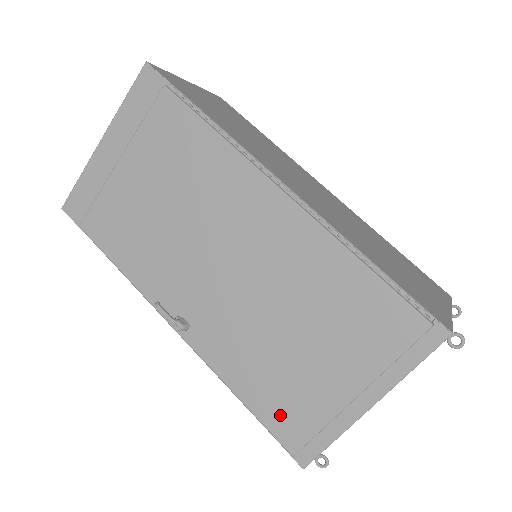
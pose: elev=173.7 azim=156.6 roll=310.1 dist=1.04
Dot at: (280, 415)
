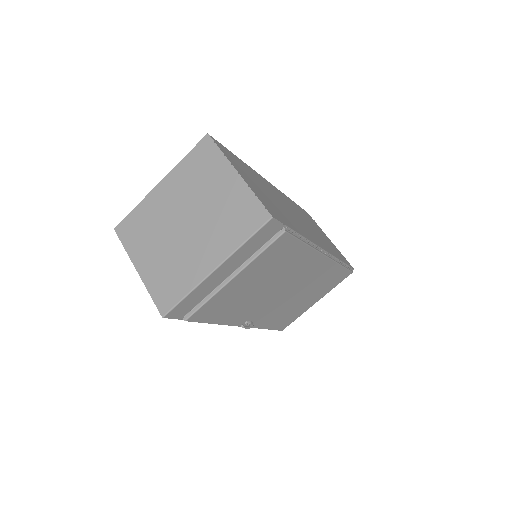
Dot at: (283, 323)
